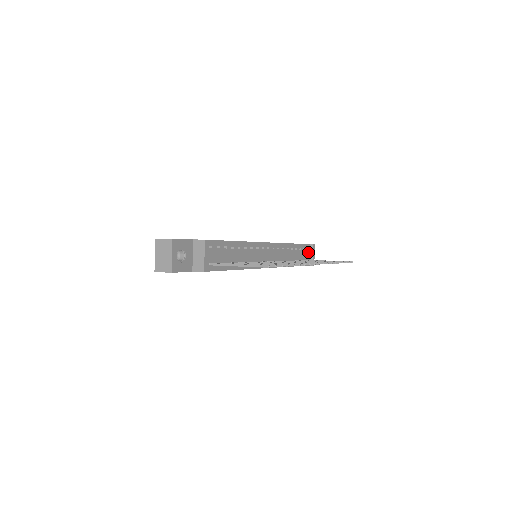
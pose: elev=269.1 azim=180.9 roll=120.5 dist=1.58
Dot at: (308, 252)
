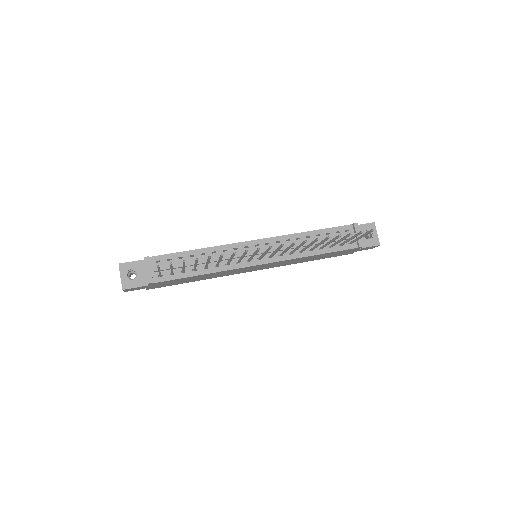
Dot at: occluded
